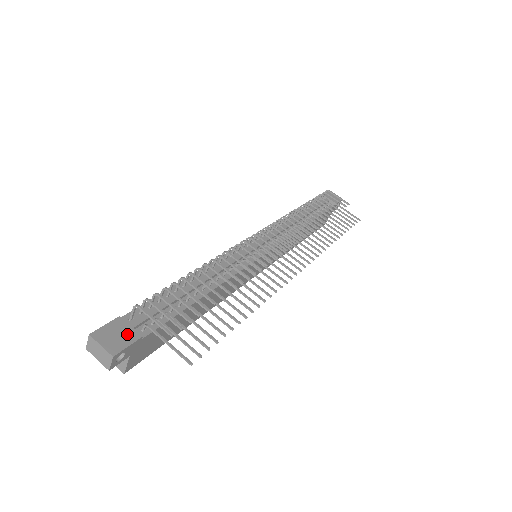
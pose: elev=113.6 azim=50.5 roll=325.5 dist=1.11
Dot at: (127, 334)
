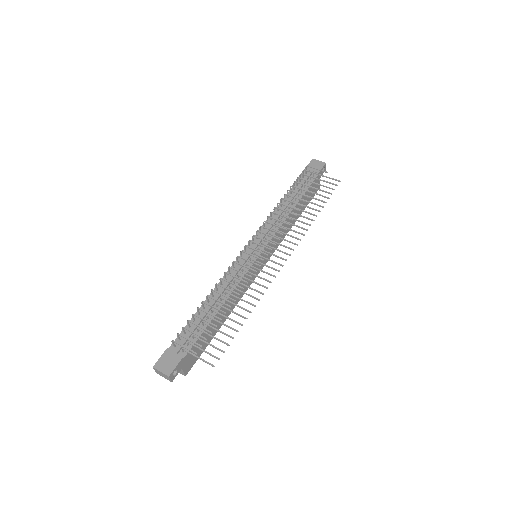
Dot at: (174, 359)
